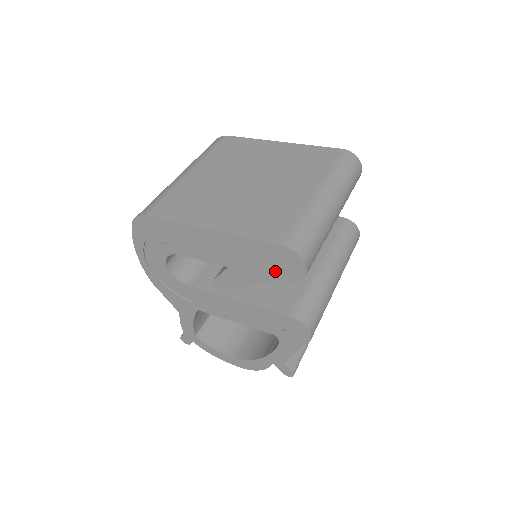
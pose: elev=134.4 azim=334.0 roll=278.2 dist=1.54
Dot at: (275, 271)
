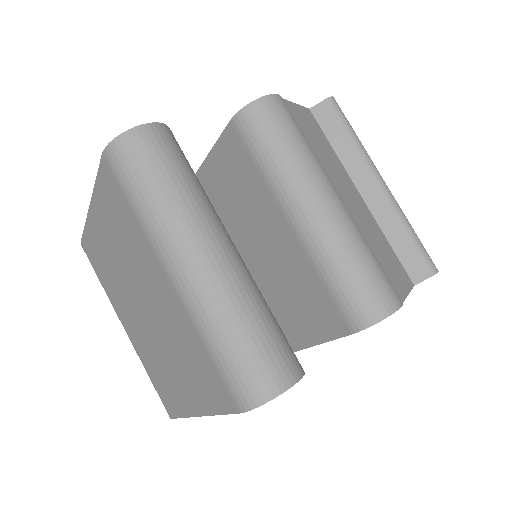
Dot at: occluded
